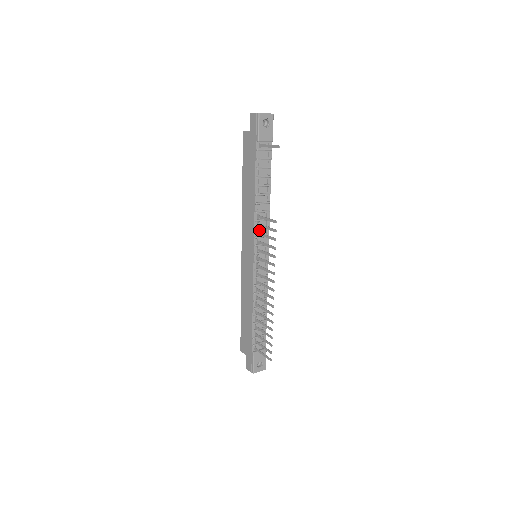
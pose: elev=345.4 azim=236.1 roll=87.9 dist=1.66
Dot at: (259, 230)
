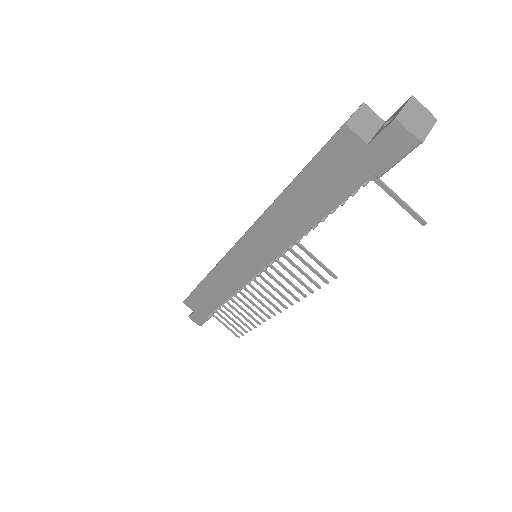
Dot at: occluded
